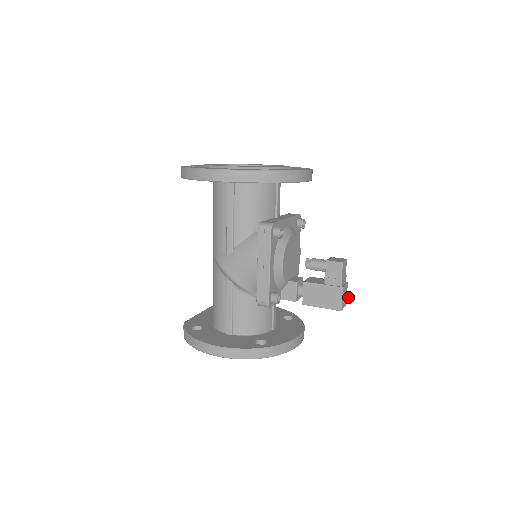
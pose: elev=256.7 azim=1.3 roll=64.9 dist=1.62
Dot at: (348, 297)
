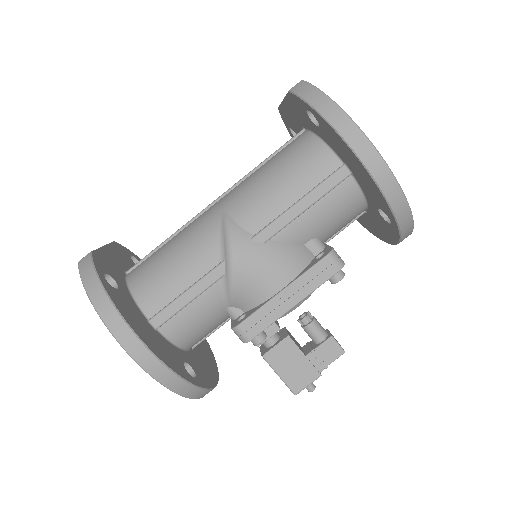
Dot at: (311, 385)
